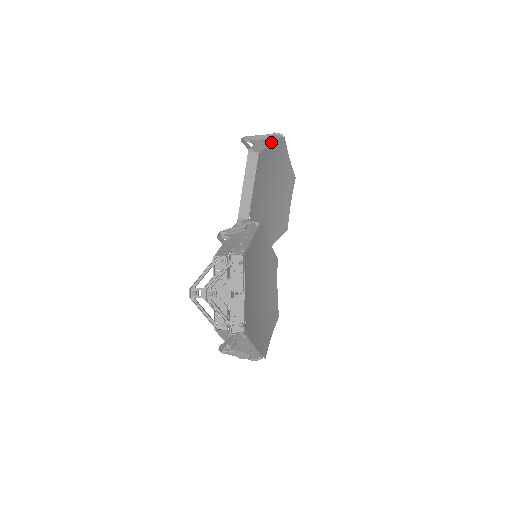
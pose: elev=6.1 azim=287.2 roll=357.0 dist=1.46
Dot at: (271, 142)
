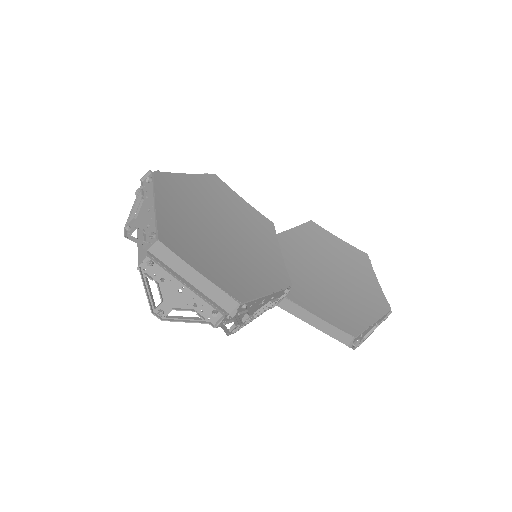
Dot at: (342, 242)
